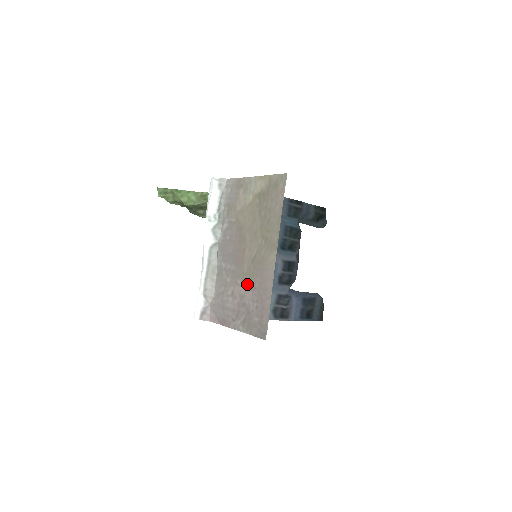
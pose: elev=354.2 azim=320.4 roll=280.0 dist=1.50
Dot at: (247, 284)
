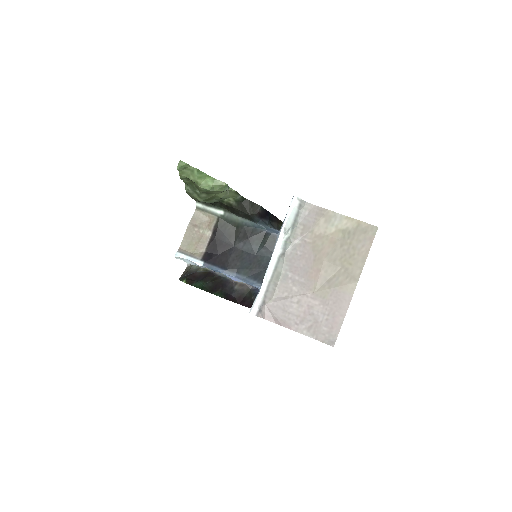
Dot at: (319, 298)
